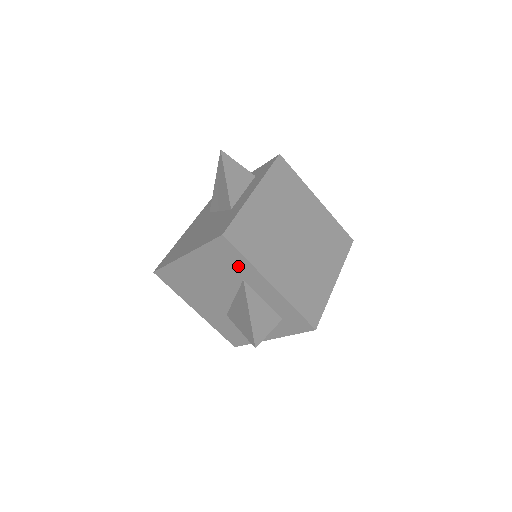
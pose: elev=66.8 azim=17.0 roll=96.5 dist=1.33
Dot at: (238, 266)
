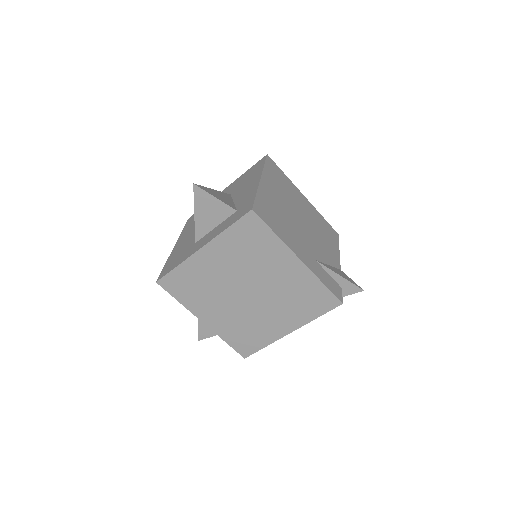
Dot at: occluded
